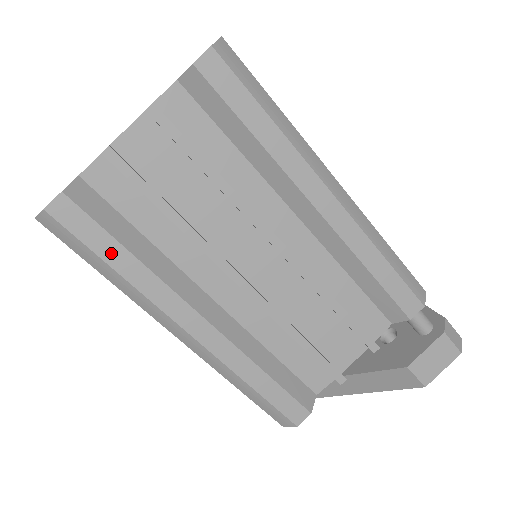
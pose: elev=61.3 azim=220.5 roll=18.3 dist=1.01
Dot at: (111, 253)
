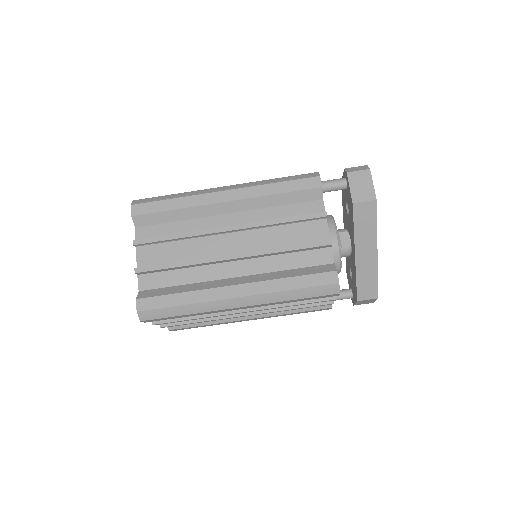
Dot at: (173, 301)
